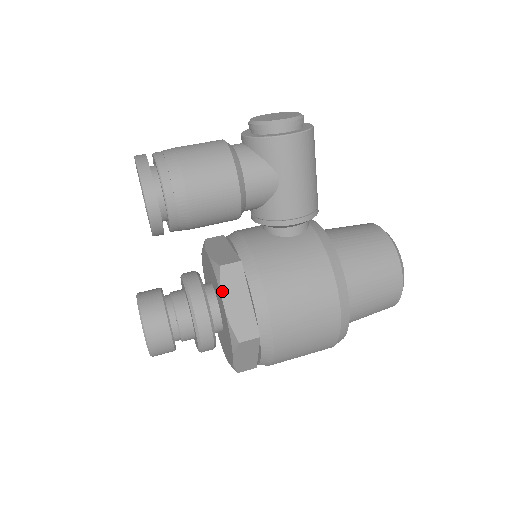
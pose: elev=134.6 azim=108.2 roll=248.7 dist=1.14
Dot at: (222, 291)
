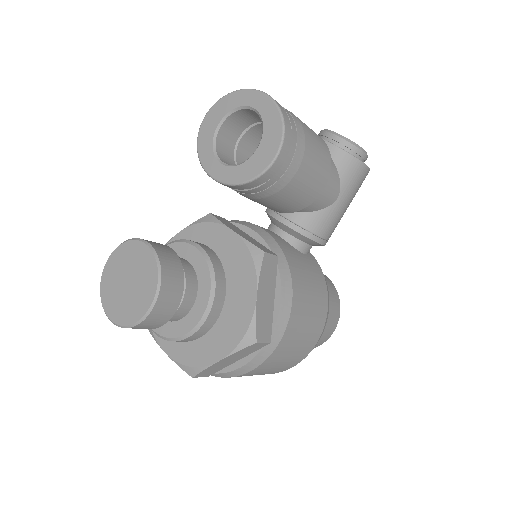
Dot at: (260, 279)
